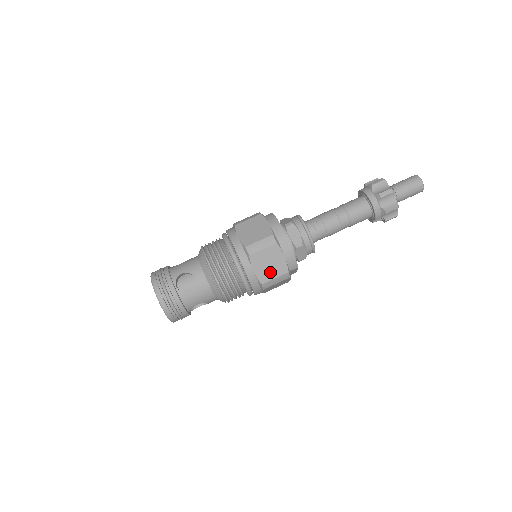
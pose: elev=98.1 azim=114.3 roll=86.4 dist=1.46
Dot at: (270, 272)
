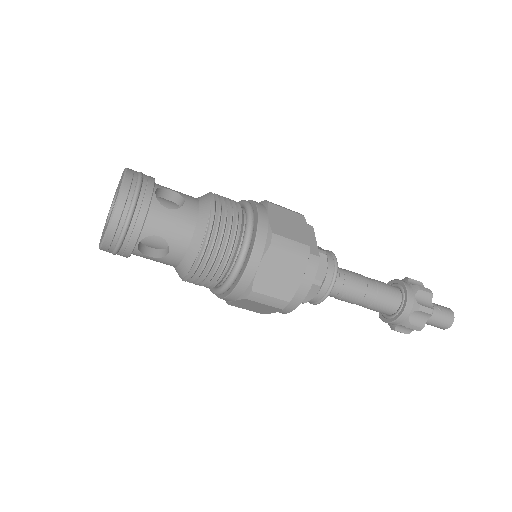
Dot at: (247, 307)
